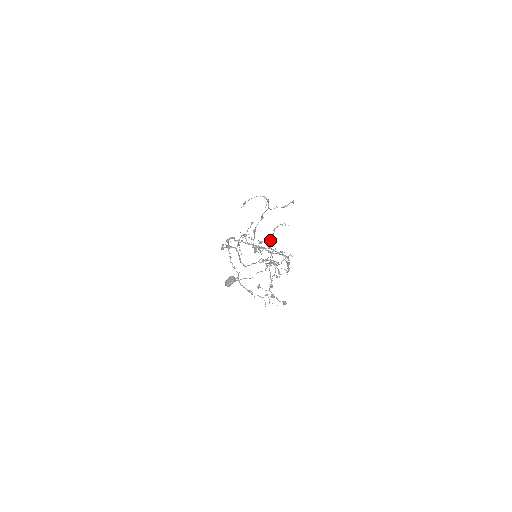
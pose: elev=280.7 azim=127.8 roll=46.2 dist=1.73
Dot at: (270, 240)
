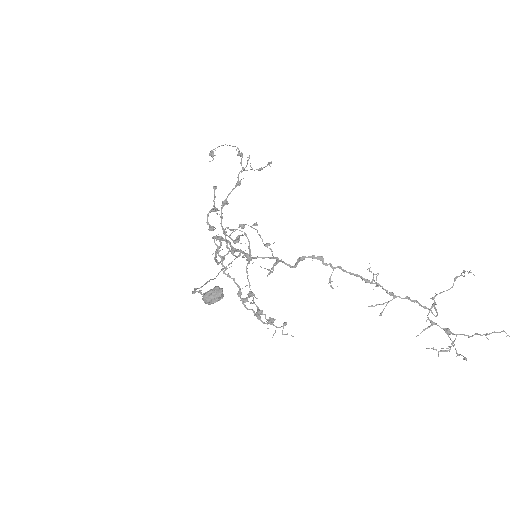
Dot at: (256, 225)
